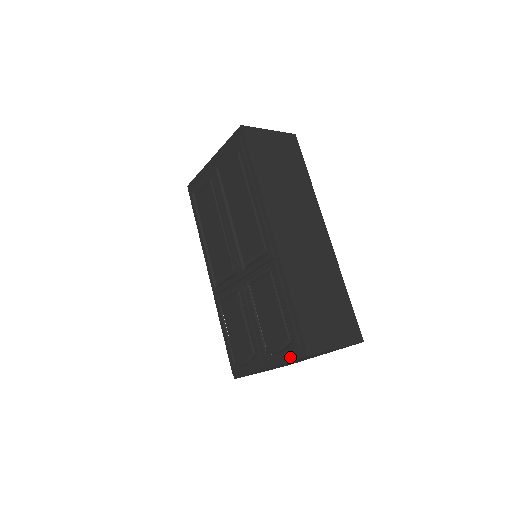
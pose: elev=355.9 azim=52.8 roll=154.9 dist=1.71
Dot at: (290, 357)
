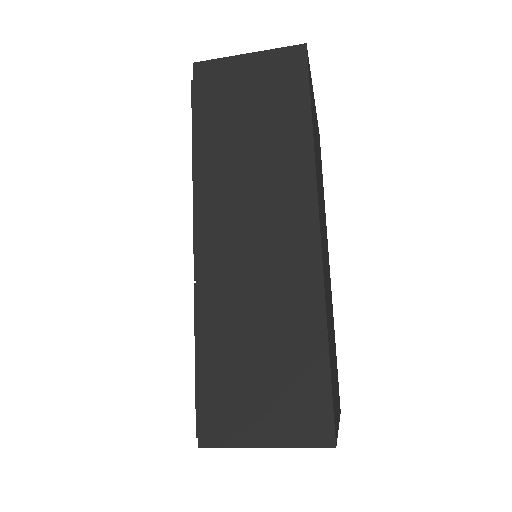
Dot at: occluded
